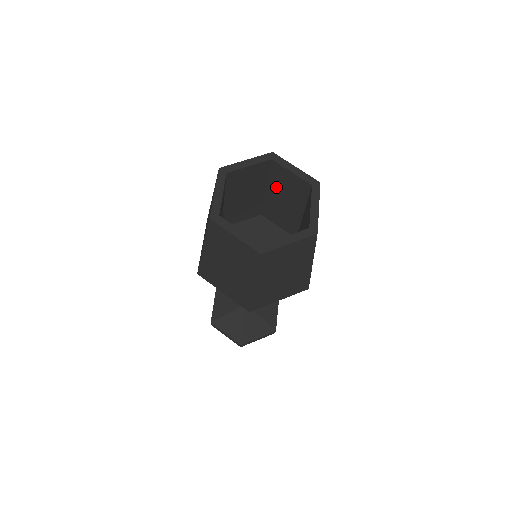
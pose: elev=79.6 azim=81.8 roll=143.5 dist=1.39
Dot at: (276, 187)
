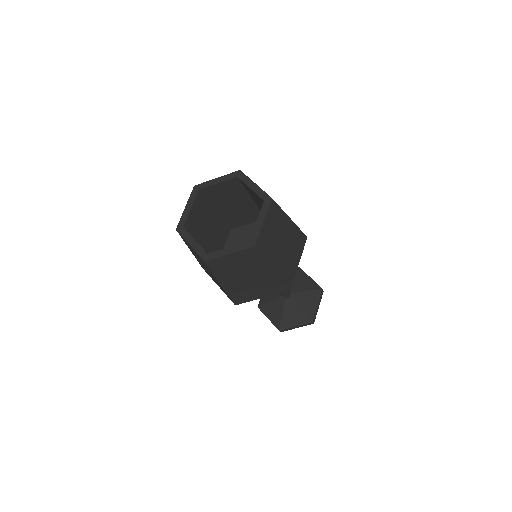
Dot at: (219, 203)
